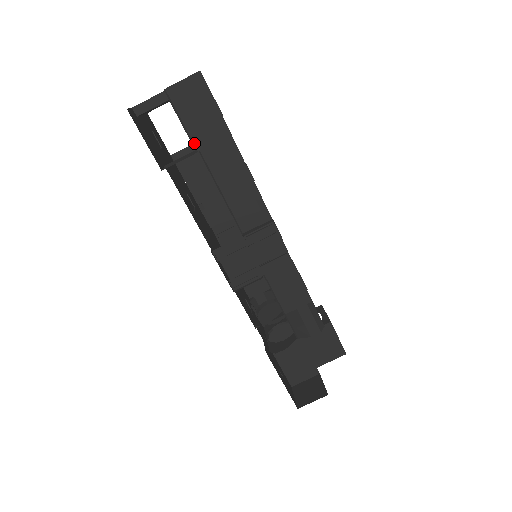
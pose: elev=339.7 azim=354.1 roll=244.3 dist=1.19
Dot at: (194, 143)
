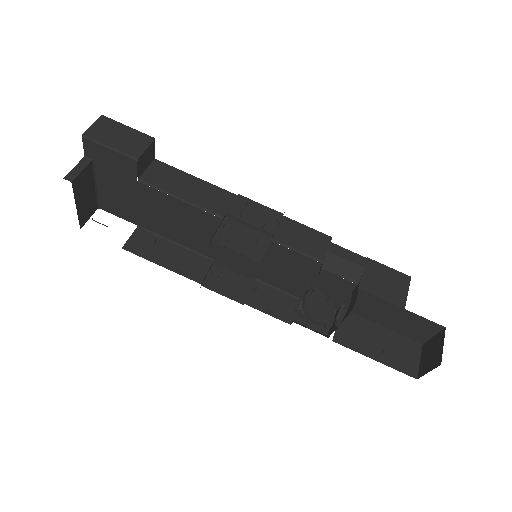
Dot at: (130, 155)
